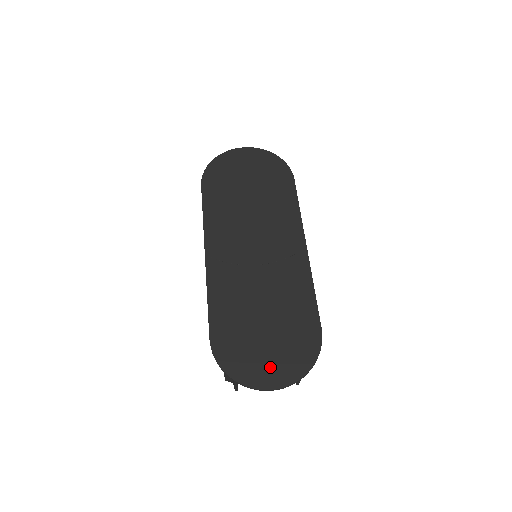
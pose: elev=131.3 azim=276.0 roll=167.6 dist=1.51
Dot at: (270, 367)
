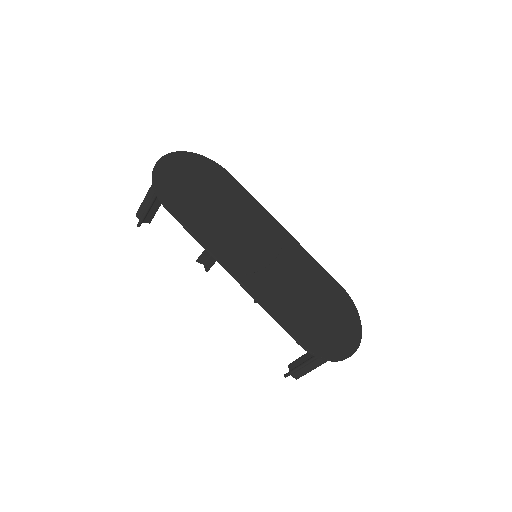
Dot at: (344, 334)
